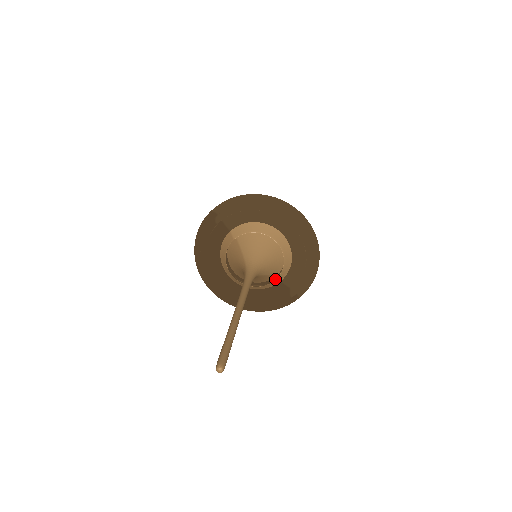
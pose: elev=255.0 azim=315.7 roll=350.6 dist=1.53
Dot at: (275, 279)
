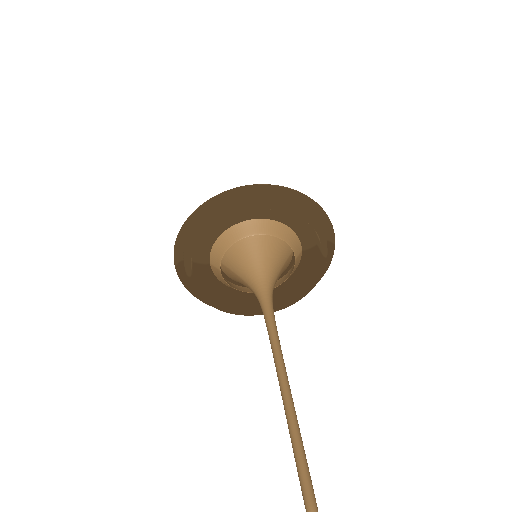
Dot at: occluded
